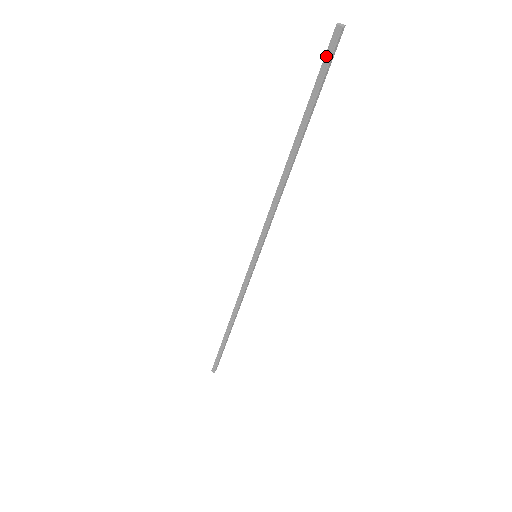
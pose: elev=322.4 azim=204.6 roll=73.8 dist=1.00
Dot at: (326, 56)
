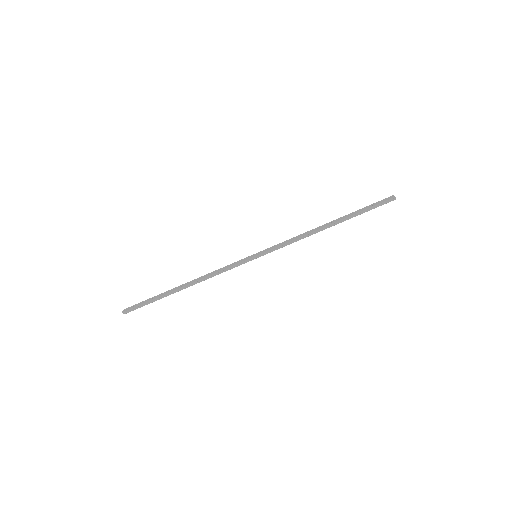
Dot at: (382, 203)
